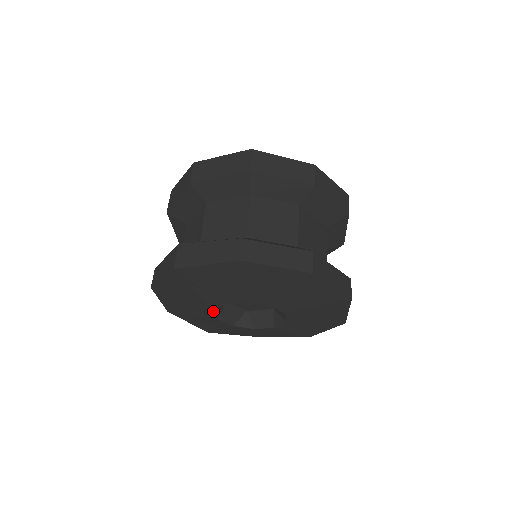
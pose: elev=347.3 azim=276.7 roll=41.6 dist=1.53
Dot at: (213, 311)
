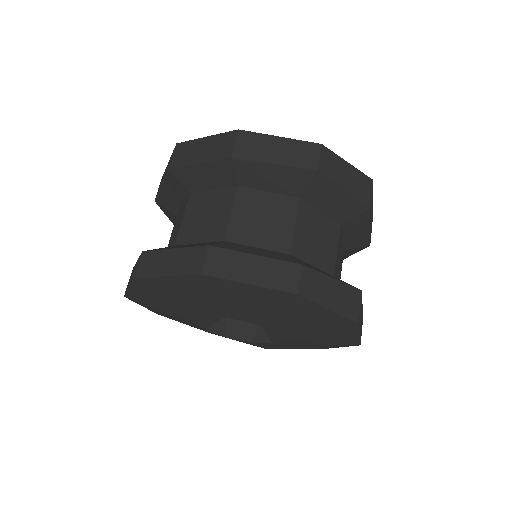
Dot at: (207, 330)
